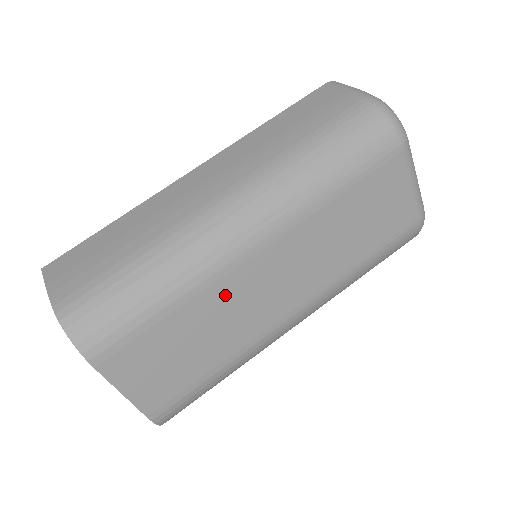
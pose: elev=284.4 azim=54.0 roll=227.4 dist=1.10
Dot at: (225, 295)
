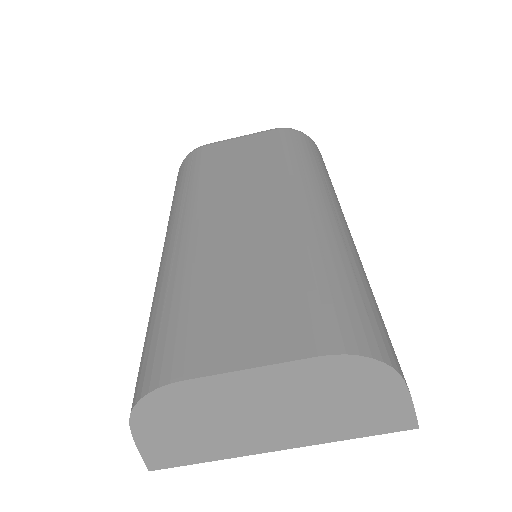
Dot at: (217, 250)
